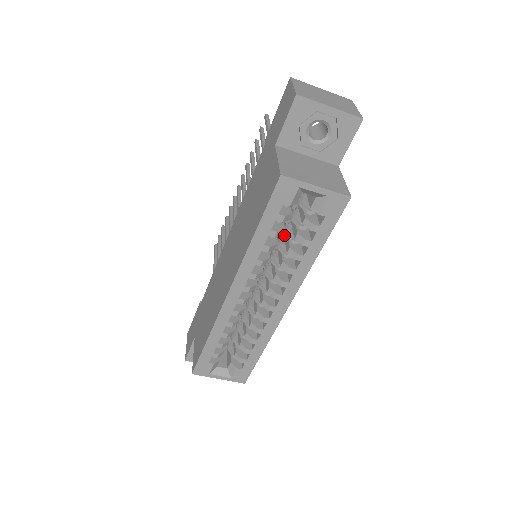
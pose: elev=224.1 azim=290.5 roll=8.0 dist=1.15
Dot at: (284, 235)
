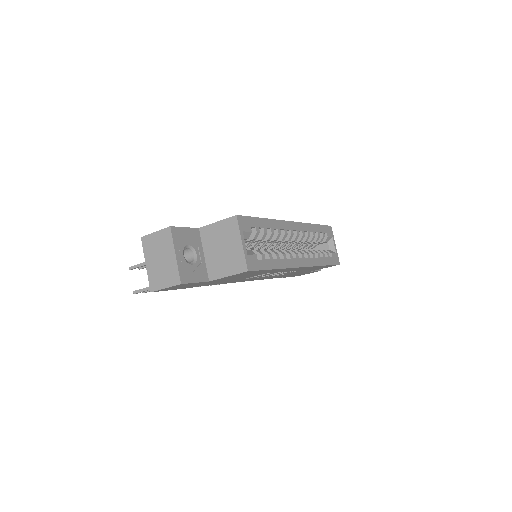
Dot at: occluded
